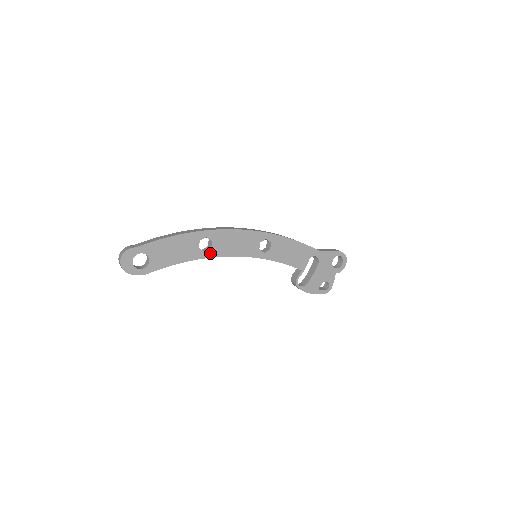
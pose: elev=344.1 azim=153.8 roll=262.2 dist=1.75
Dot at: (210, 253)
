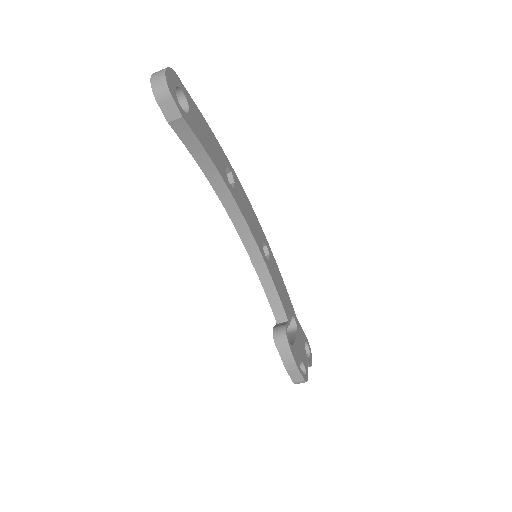
Dot at: (232, 191)
